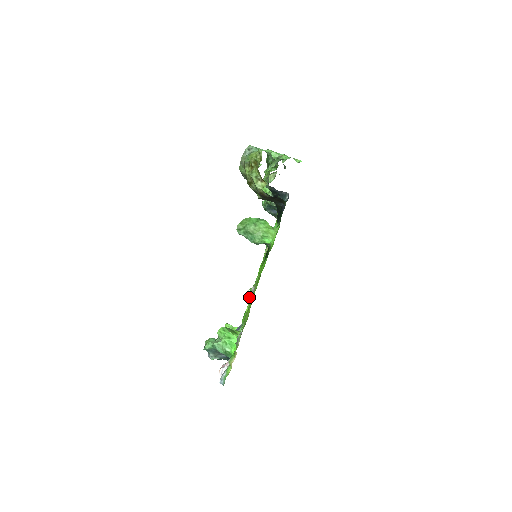
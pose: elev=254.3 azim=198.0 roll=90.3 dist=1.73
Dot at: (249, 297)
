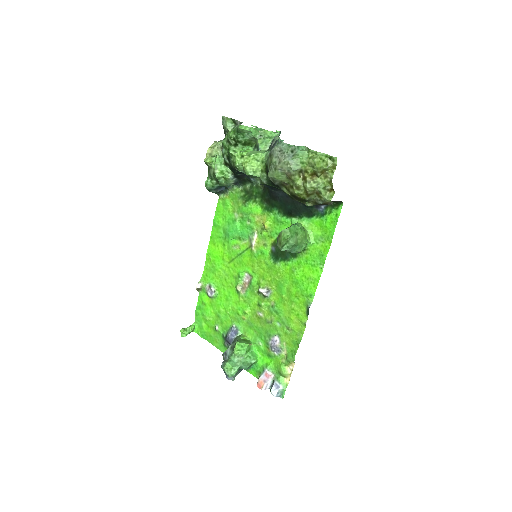
Dot at: (215, 293)
